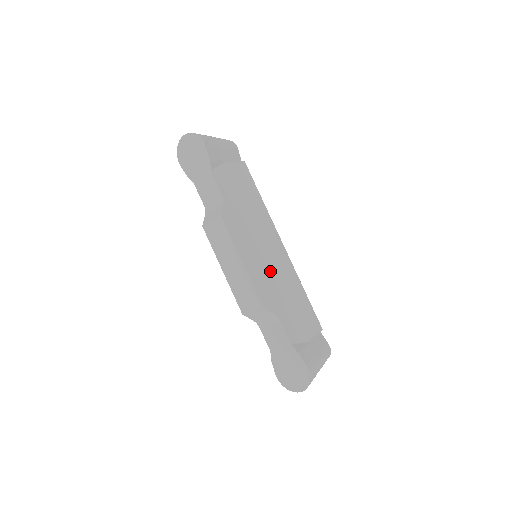
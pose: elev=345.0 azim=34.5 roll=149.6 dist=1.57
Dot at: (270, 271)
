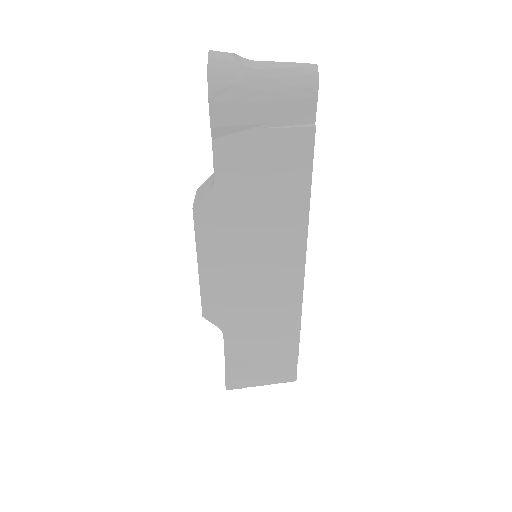
Dot at: (247, 289)
